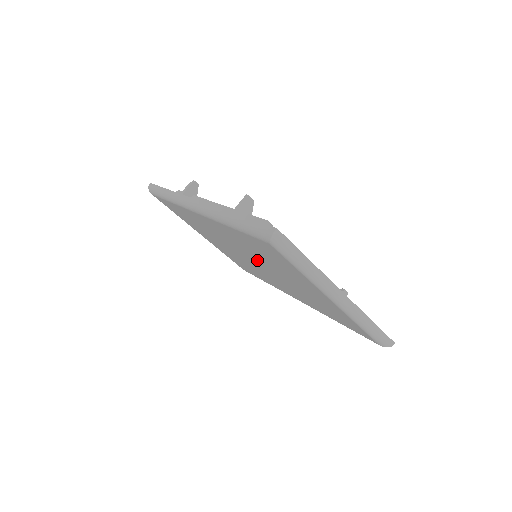
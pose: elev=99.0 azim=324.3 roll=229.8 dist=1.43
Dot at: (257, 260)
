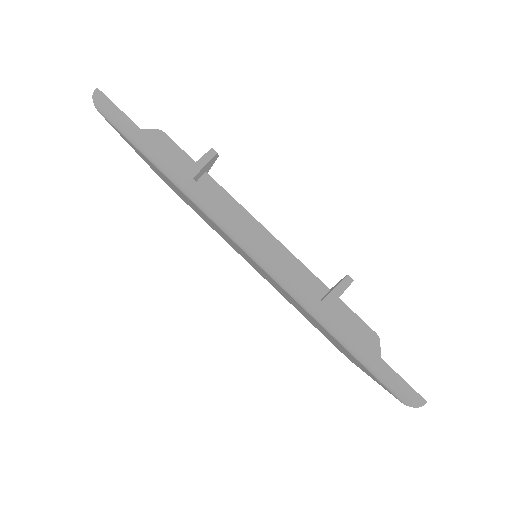
Dot at: (275, 285)
